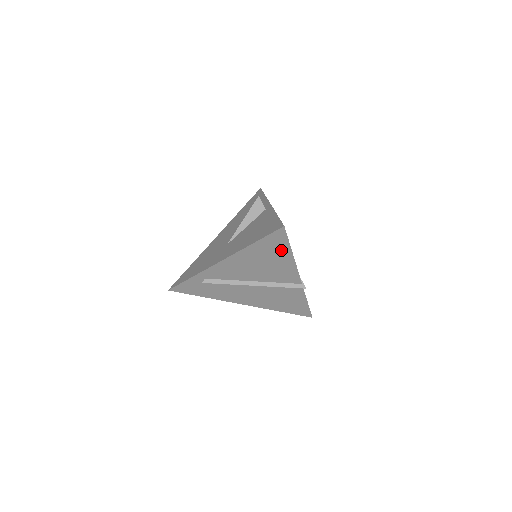
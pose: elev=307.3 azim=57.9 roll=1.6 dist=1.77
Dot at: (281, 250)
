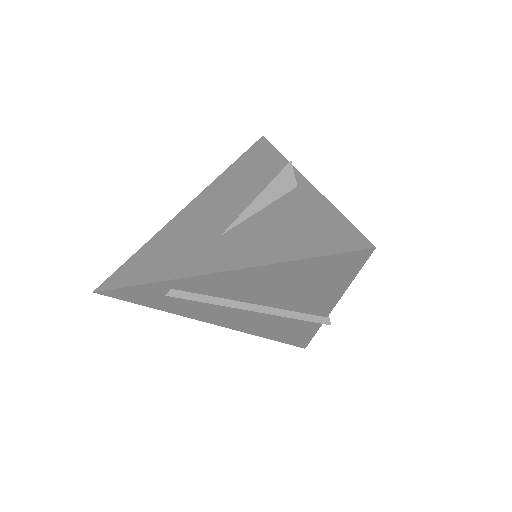
Dot at: (336, 276)
